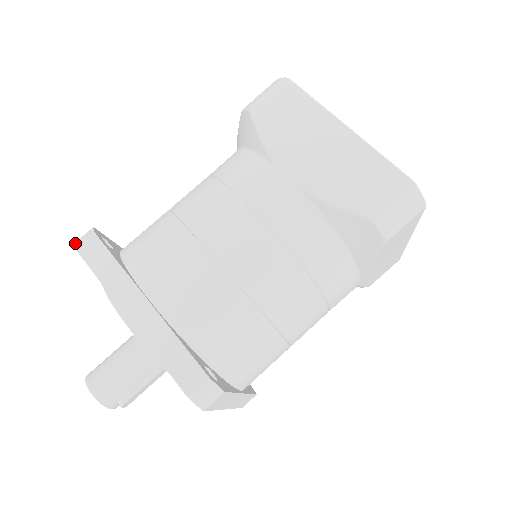
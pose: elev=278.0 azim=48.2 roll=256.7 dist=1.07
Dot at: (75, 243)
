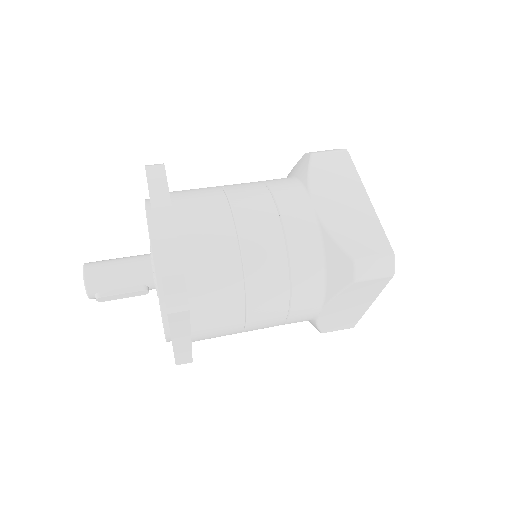
Dot at: (146, 165)
